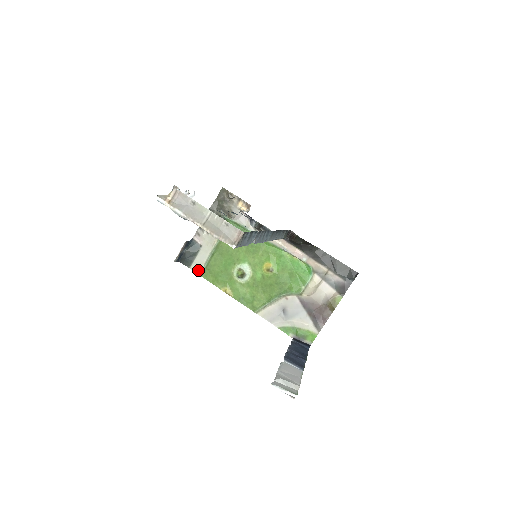
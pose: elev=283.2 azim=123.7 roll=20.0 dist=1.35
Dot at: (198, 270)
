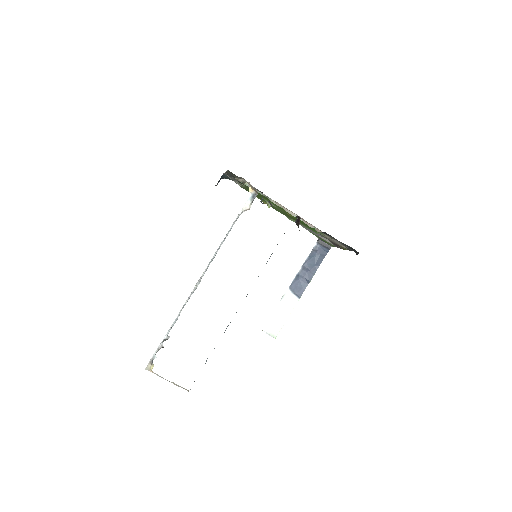
Dot at: occluded
